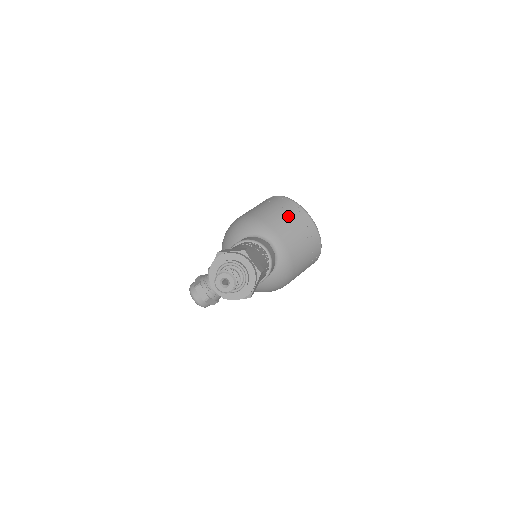
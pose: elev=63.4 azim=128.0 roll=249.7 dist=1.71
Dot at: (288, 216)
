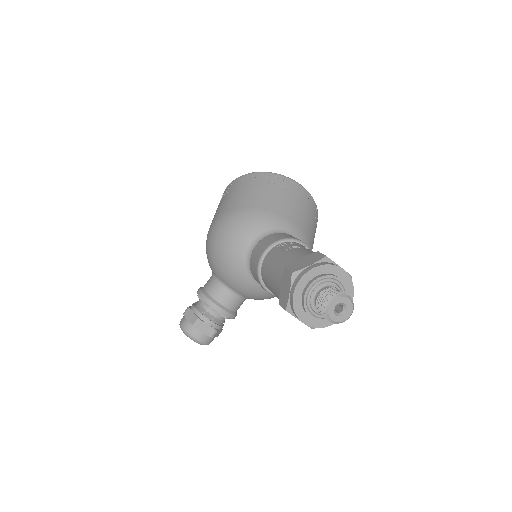
Dot at: (285, 194)
